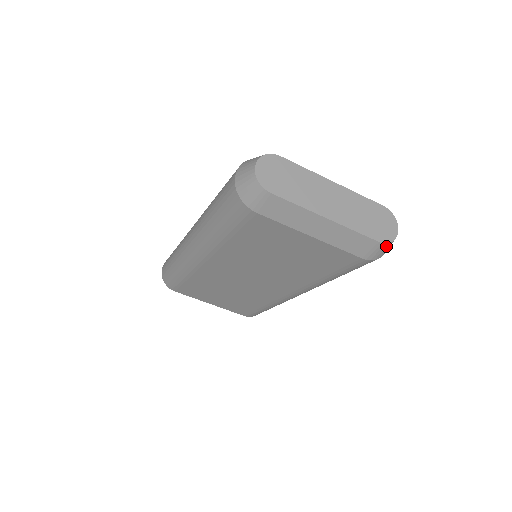
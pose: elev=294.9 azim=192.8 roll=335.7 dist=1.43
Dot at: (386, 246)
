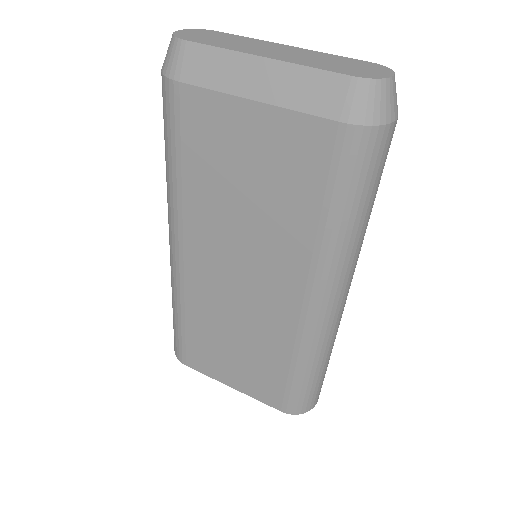
Dot at: (371, 88)
